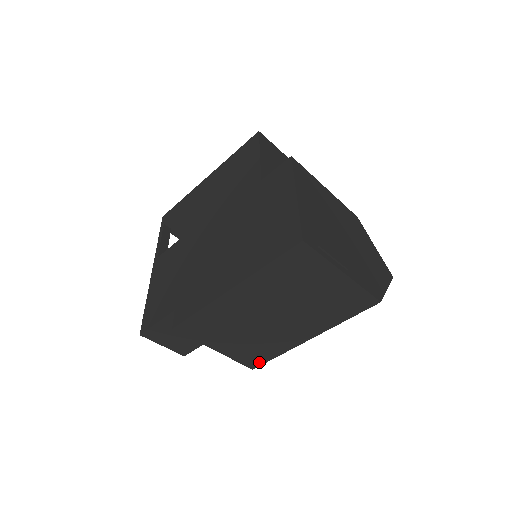
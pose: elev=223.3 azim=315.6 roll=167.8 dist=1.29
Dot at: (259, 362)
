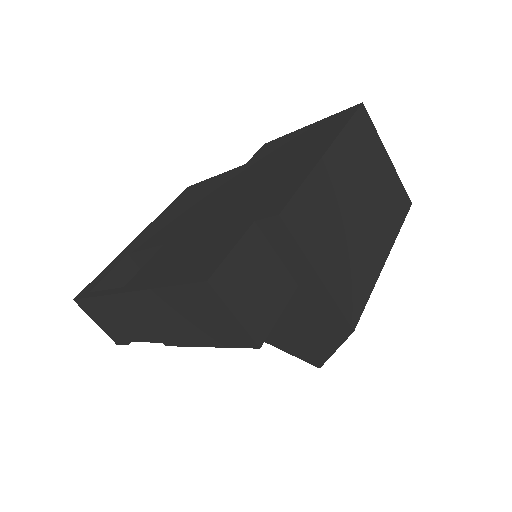
Dot at: (357, 311)
